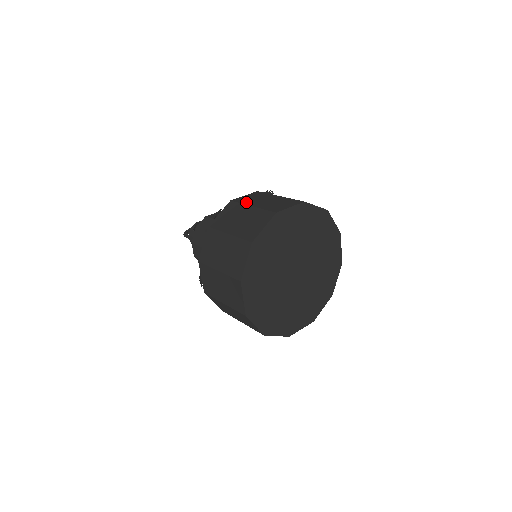
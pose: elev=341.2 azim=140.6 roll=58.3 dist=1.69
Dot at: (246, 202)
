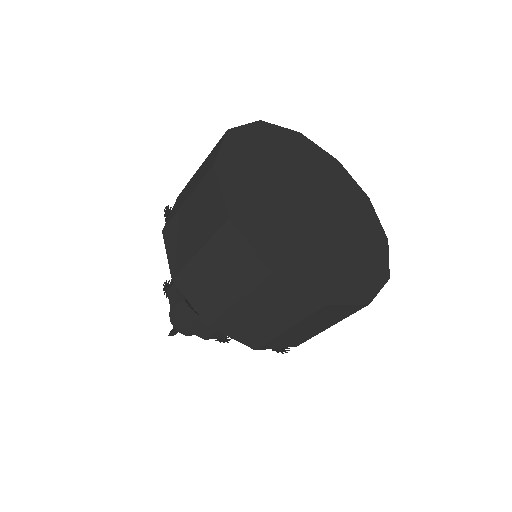
Dot at: occluded
